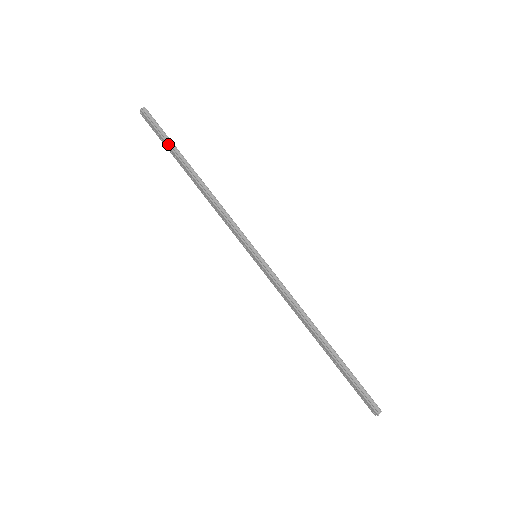
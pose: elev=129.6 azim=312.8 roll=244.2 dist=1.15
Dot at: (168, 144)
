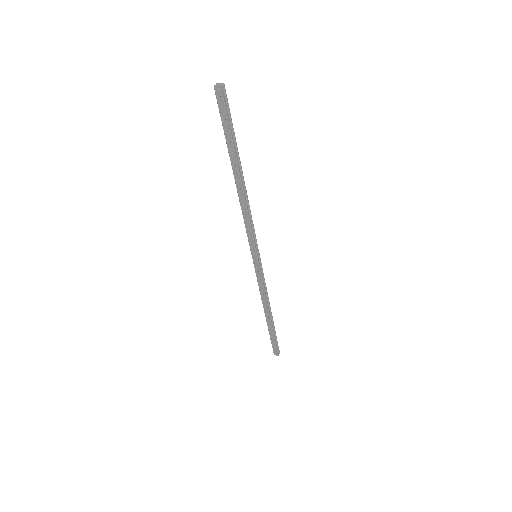
Dot at: (233, 140)
